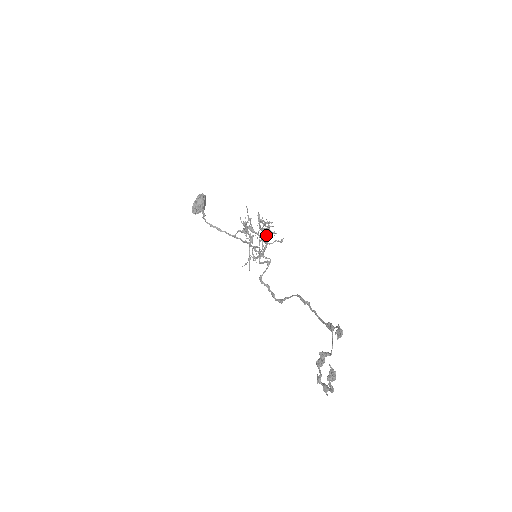
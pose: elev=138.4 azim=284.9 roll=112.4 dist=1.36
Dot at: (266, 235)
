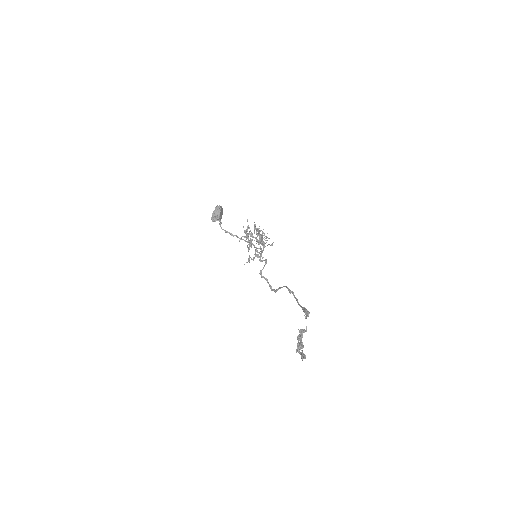
Dot at: (261, 240)
